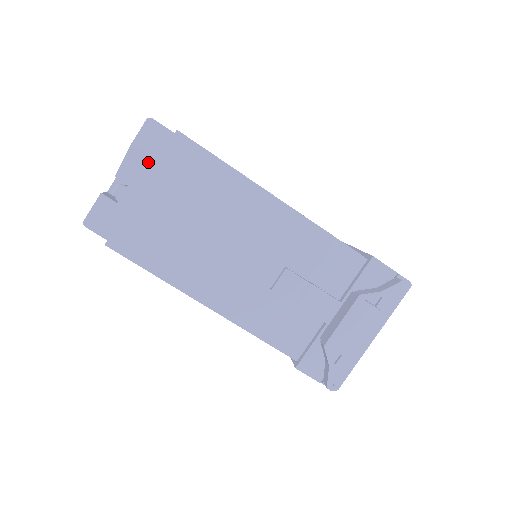
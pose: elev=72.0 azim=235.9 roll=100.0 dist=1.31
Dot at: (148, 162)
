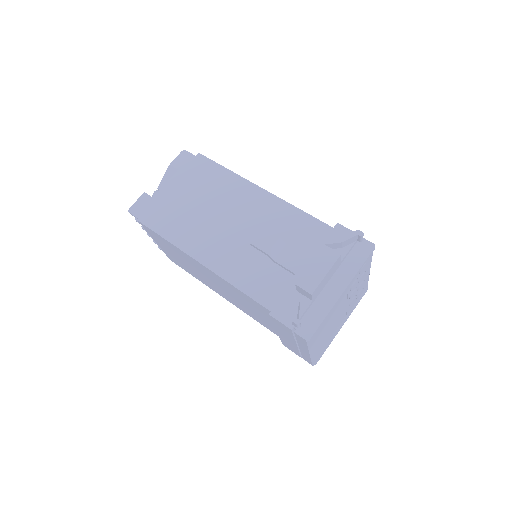
Dot at: (178, 174)
